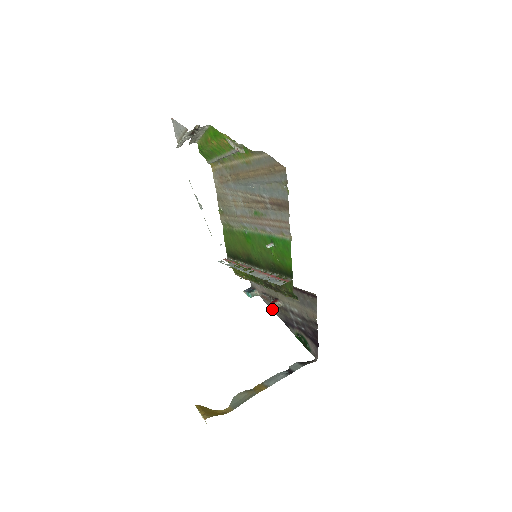
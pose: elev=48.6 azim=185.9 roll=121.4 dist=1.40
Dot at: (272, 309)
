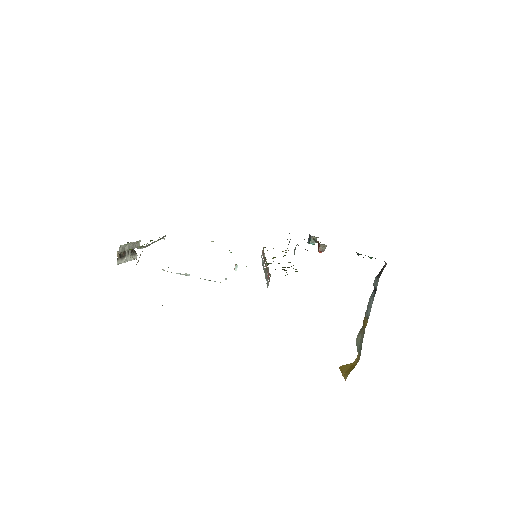
Dot at: occluded
